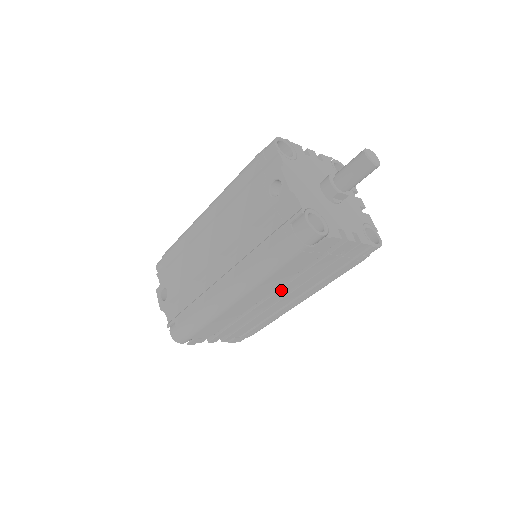
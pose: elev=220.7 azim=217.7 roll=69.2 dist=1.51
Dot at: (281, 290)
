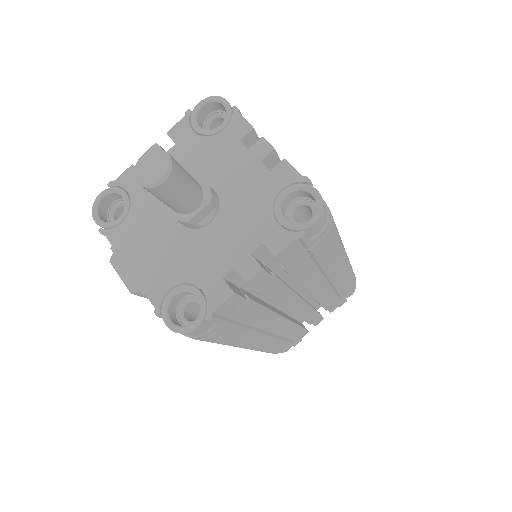
Dot at: (287, 306)
